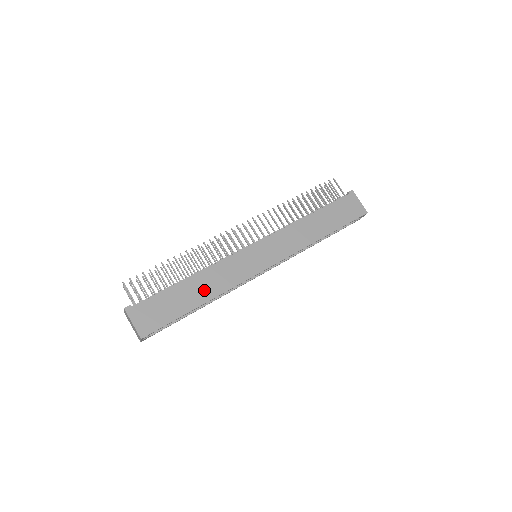
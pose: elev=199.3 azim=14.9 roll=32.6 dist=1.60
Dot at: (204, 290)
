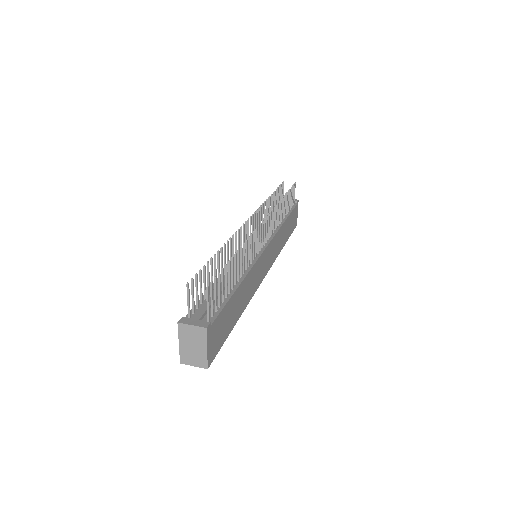
Dot at: (243, 300)
